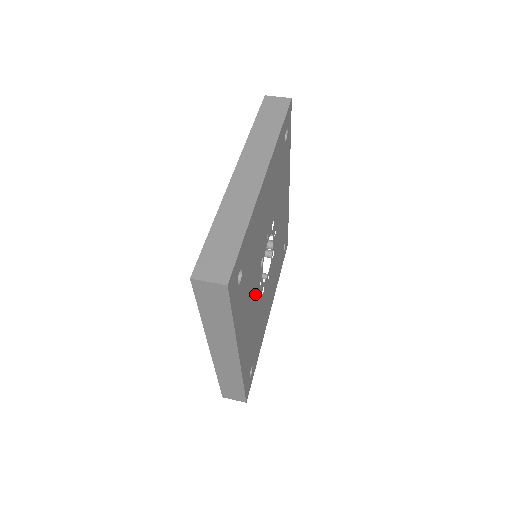
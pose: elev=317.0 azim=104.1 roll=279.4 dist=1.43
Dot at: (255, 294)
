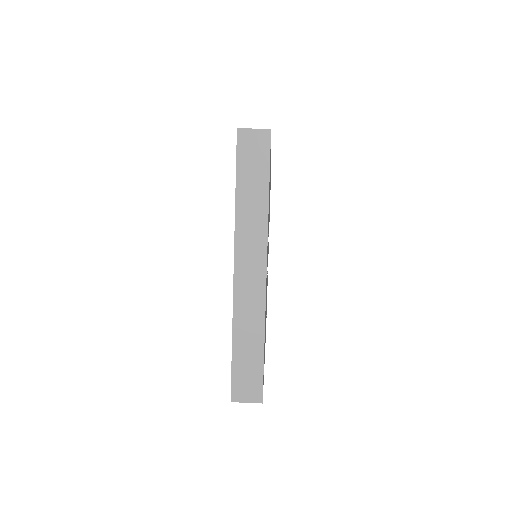
Dot at: occluded
